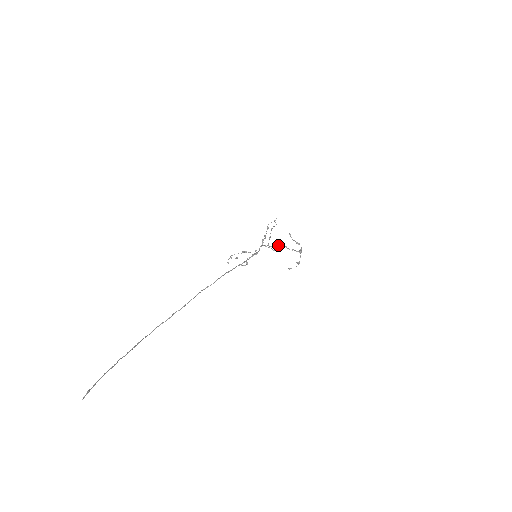
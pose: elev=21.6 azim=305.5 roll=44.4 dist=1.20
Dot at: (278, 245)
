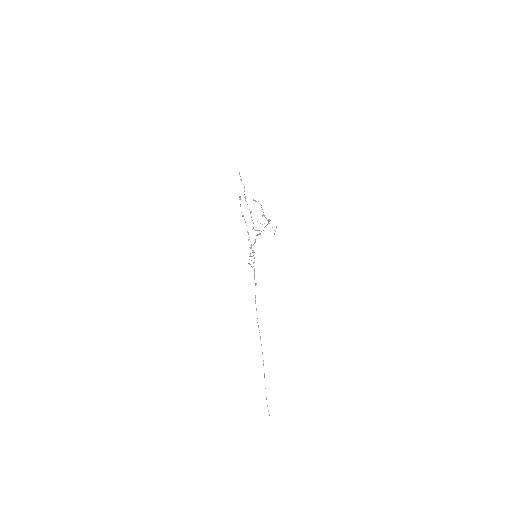
Dot at: occluded
